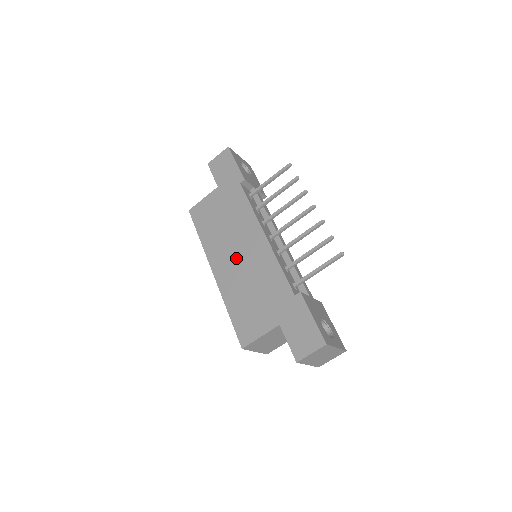
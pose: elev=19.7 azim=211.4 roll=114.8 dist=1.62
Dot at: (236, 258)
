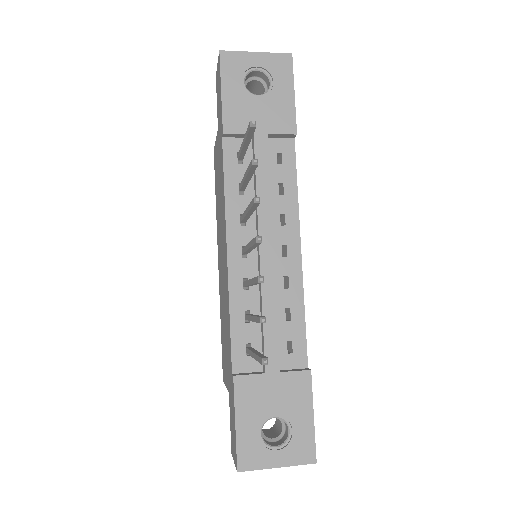
Dot at: (221, 262)
